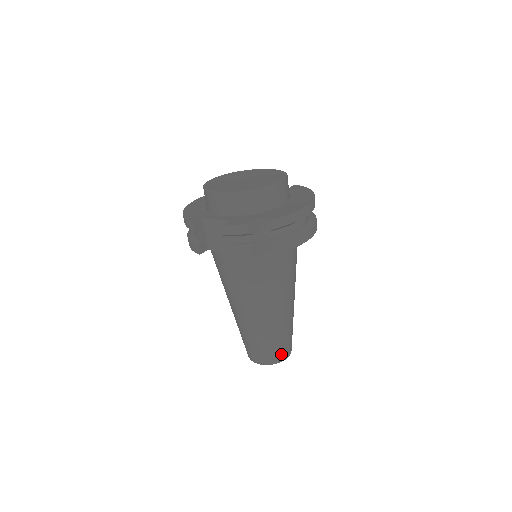
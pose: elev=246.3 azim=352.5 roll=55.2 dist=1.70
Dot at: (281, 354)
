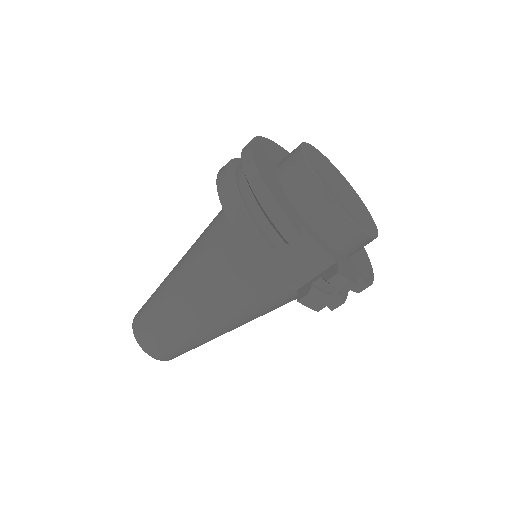
Dot at: occluded
